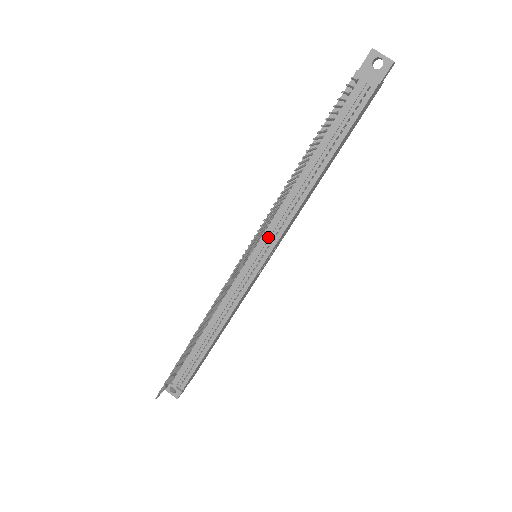
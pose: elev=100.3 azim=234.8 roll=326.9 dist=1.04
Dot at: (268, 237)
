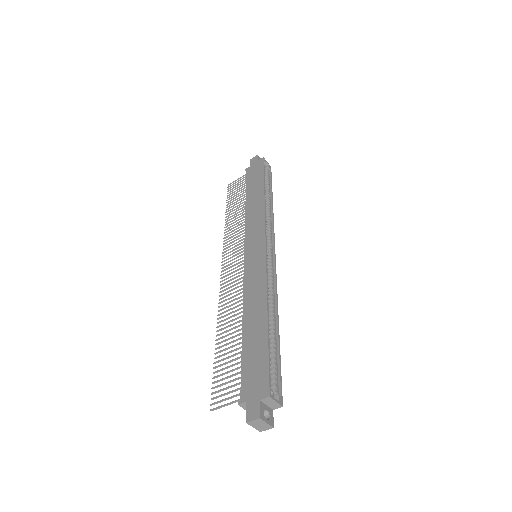
Dot at: occluded
